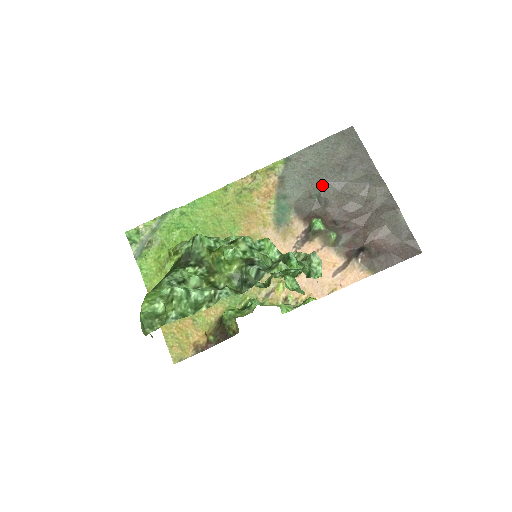
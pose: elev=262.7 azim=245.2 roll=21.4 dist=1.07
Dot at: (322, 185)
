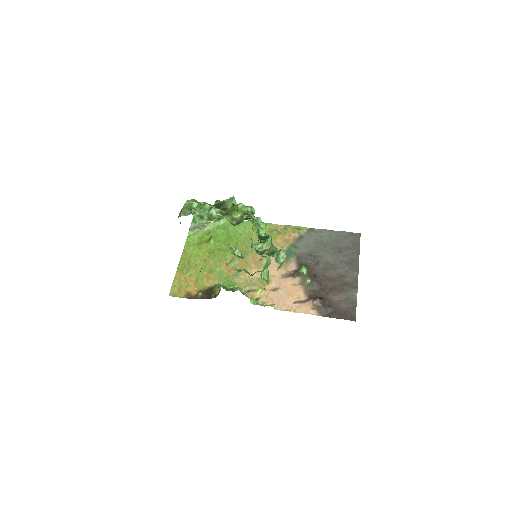
Dot at: (321, 253)
